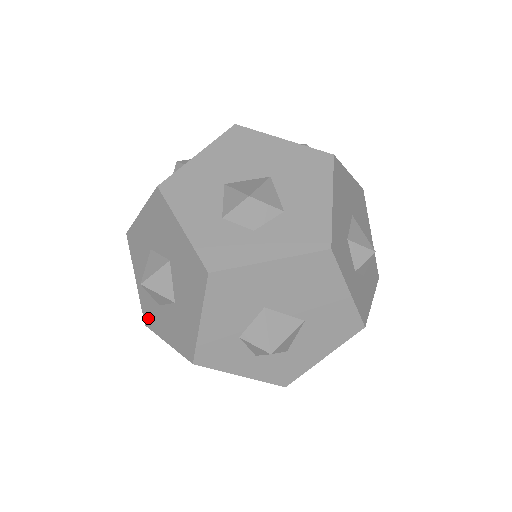
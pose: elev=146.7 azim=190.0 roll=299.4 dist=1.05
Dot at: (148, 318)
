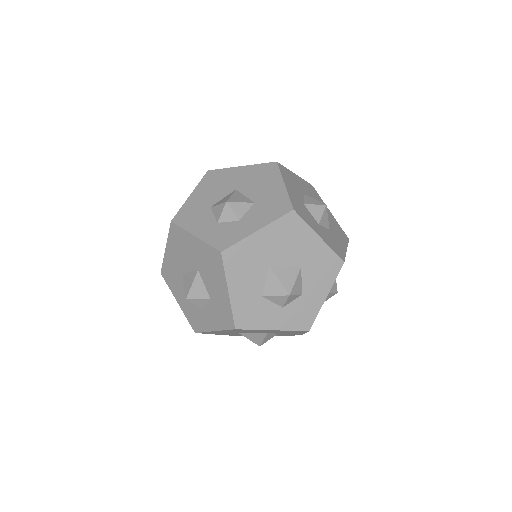
Dot at: occluded
